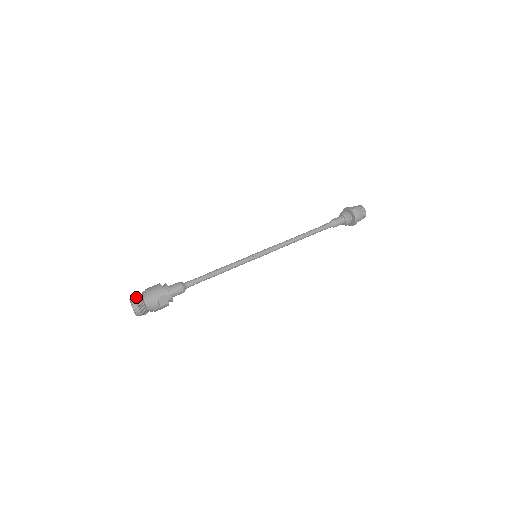
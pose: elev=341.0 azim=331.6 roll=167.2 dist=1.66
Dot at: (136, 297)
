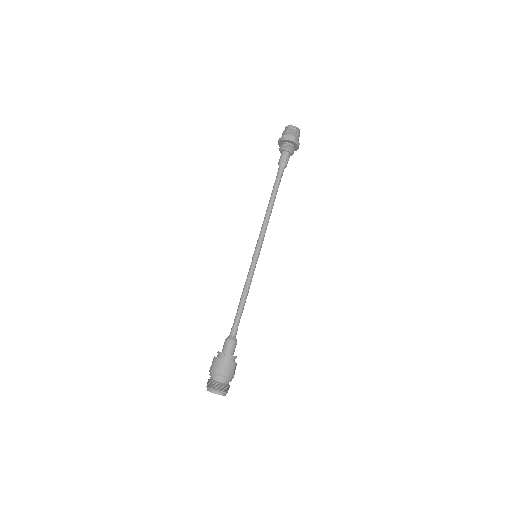
Dot at: (219, 388)
